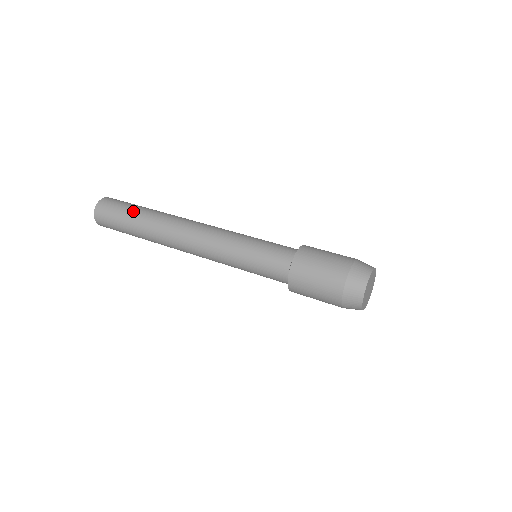
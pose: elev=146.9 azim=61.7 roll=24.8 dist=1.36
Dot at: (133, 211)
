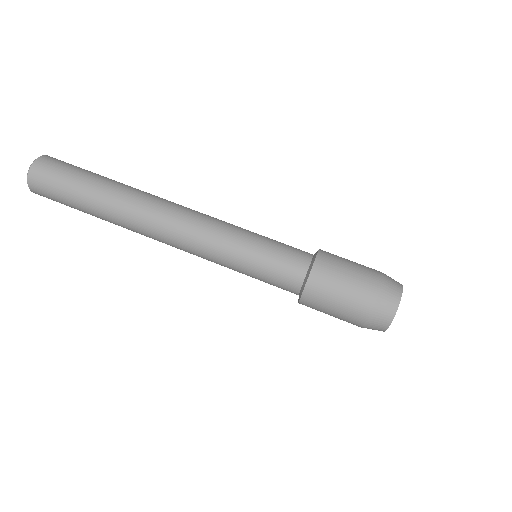
Dot at: (91, 178)
